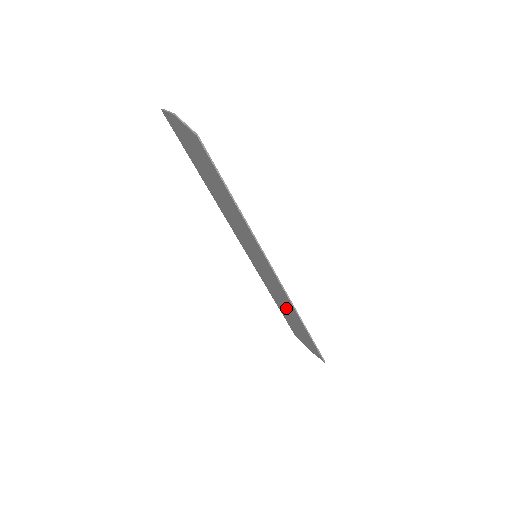
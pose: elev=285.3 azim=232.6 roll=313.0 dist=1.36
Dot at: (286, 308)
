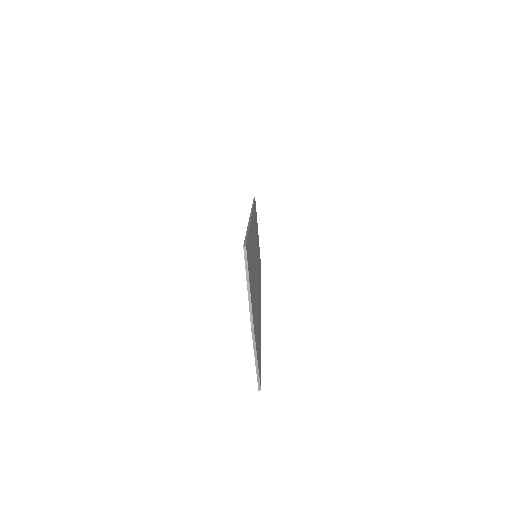
Dot at: occluded
